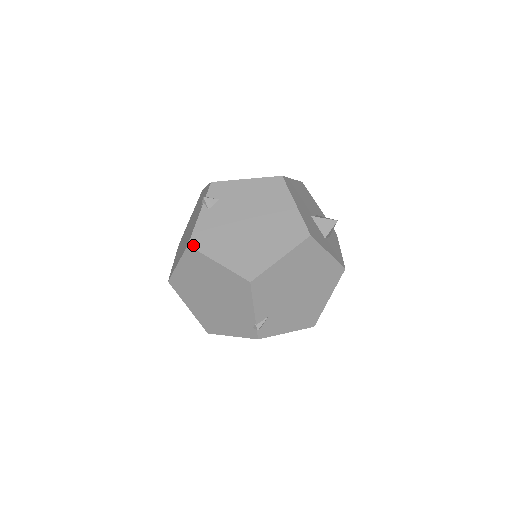
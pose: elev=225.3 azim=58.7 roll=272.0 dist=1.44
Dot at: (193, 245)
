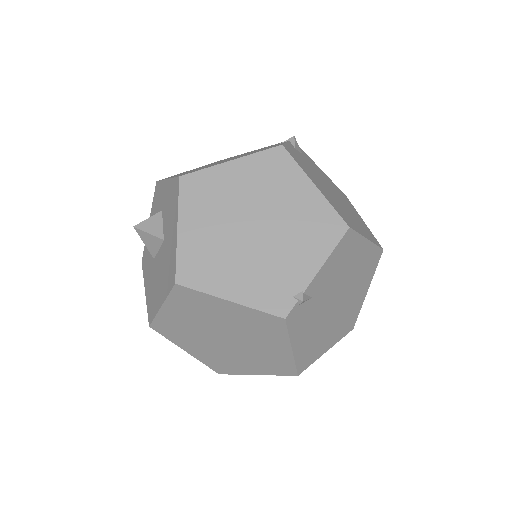
Dot at: (288, 150)
